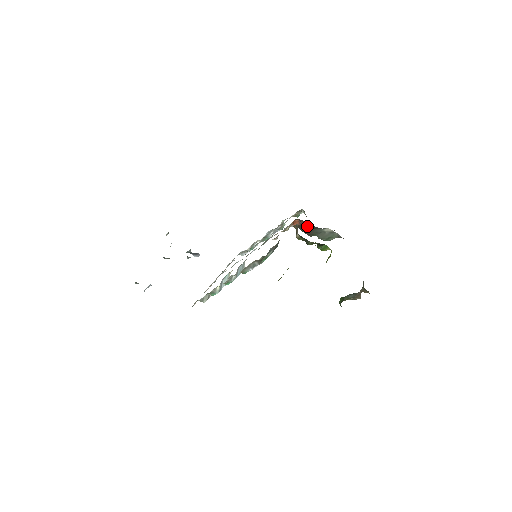
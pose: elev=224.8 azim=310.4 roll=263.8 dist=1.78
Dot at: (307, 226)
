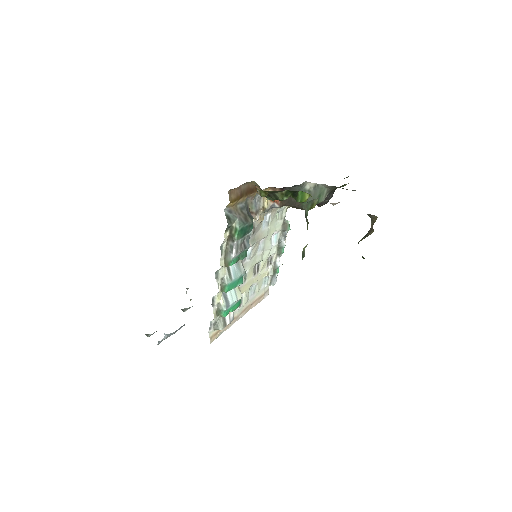
Dot at: occluded
